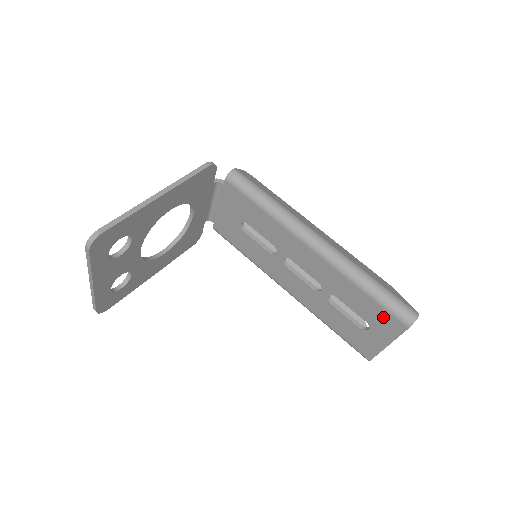
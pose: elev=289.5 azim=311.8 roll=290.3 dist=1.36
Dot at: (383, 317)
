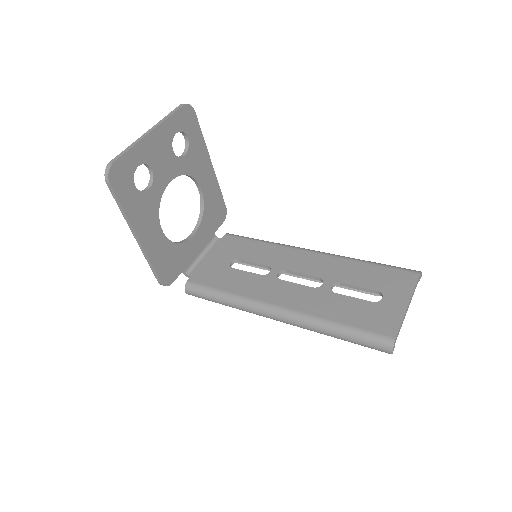
Dot at: (393, 276)
